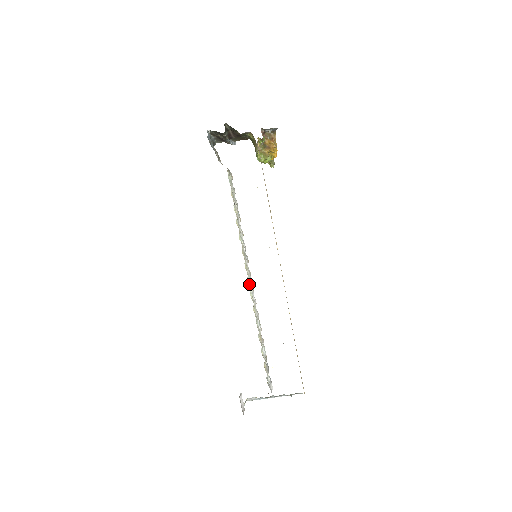
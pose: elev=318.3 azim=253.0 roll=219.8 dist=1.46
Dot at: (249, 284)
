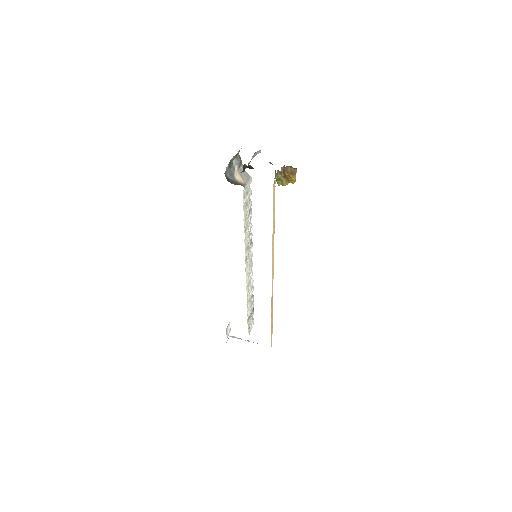
Dot at: (247, 270)
